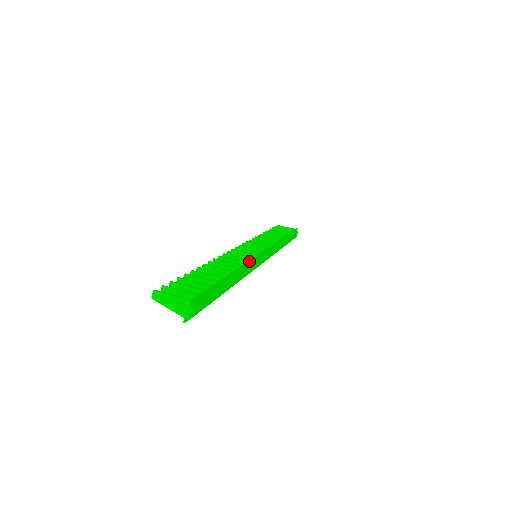
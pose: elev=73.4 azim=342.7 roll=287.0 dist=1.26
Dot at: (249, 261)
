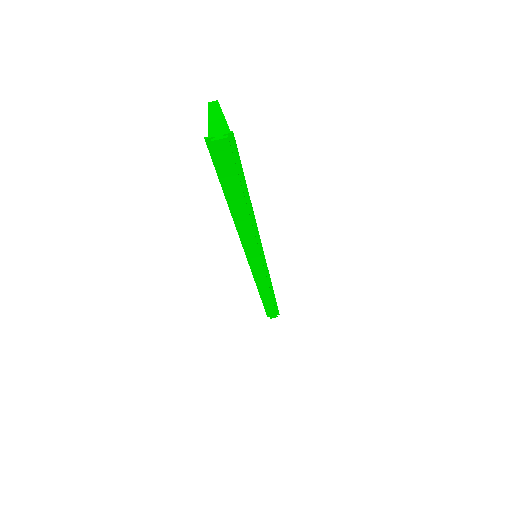
Dot at: (259, 236)
